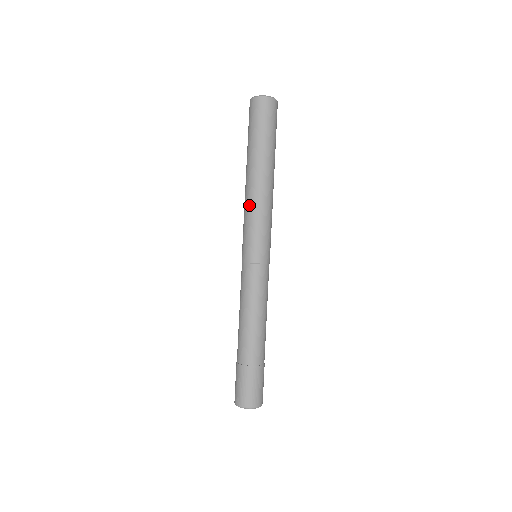
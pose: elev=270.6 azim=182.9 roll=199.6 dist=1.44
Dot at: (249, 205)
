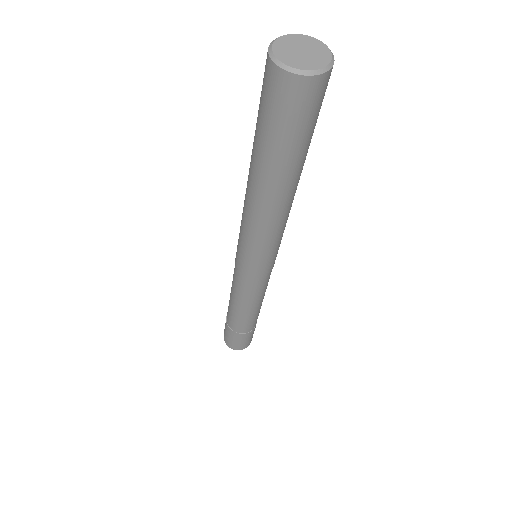
Dot at: (273, 231)
